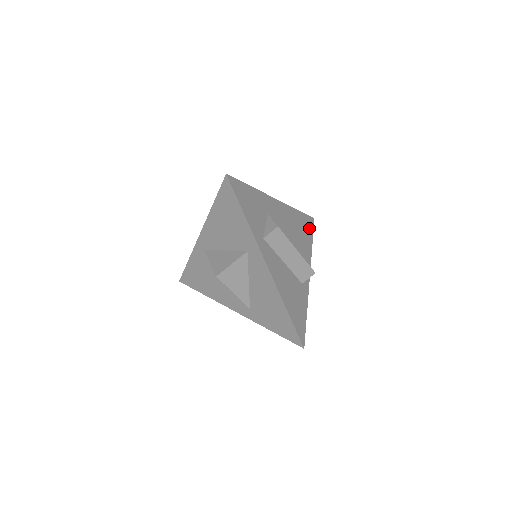
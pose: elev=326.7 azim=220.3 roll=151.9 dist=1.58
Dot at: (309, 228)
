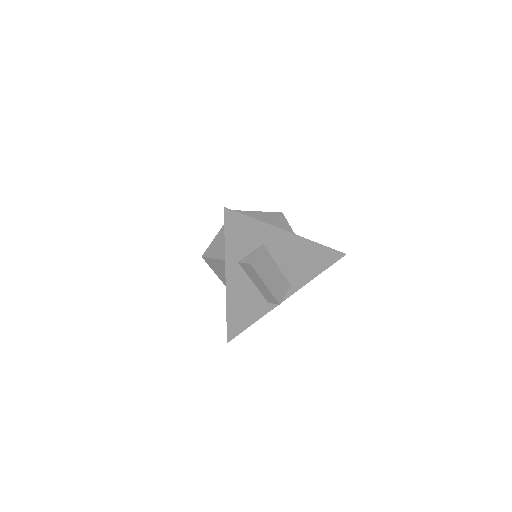
Dot at: (327, 261)
